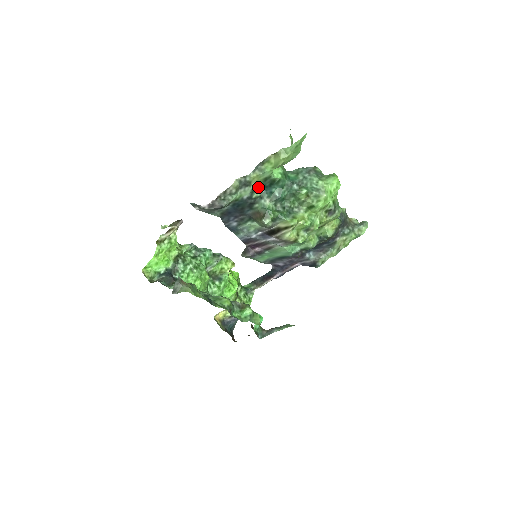
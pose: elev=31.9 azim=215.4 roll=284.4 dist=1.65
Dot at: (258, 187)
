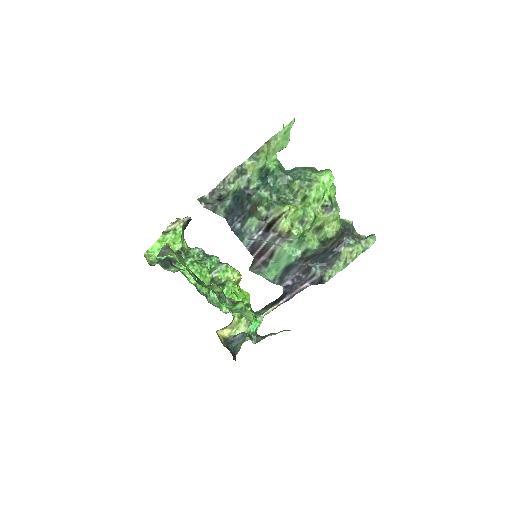
Dot at: (255, 178)
